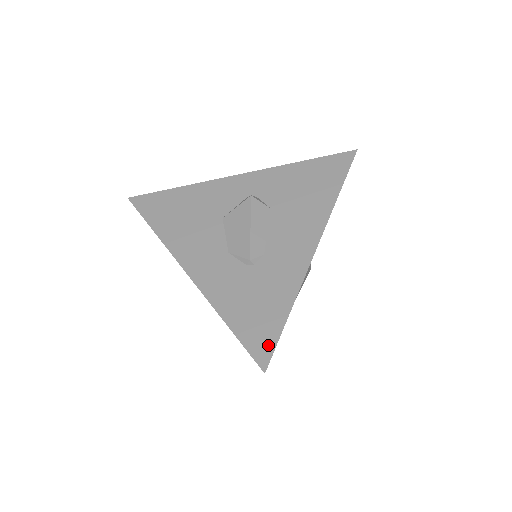
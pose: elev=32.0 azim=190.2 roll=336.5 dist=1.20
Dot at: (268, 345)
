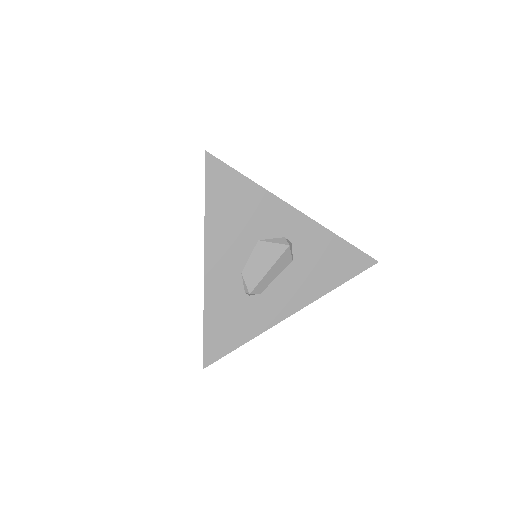
Dot at: (217, 355)
